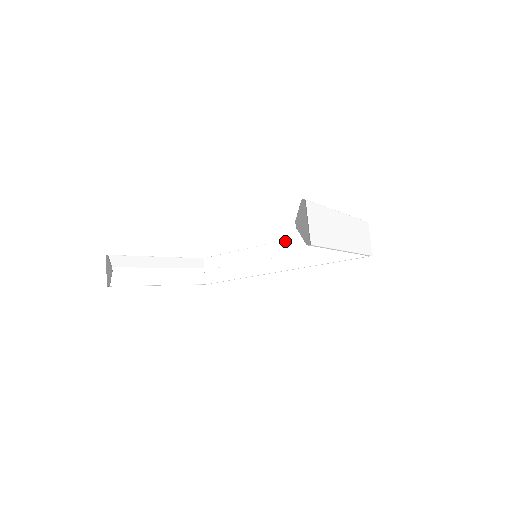
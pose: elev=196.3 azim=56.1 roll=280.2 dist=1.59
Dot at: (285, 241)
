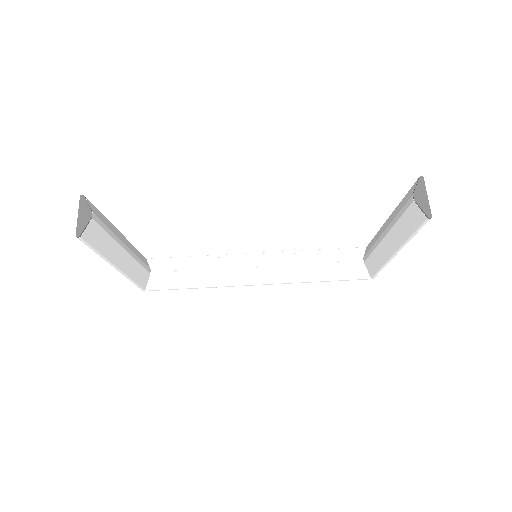
Dot at: (273, 253)
